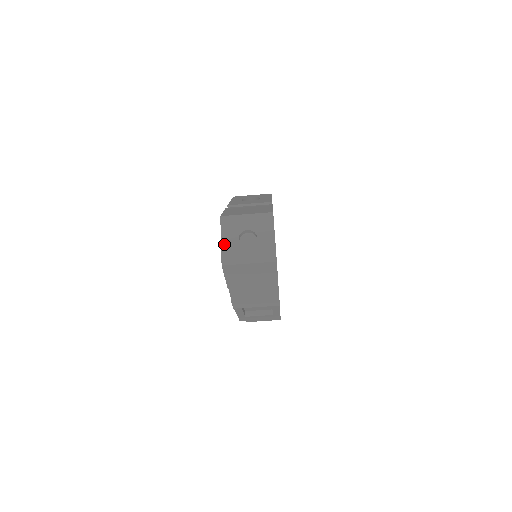
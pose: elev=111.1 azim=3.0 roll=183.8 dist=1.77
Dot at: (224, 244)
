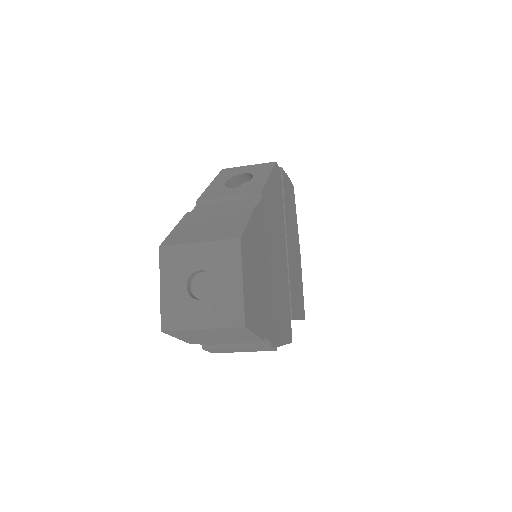
Dot at: (164, 295)
